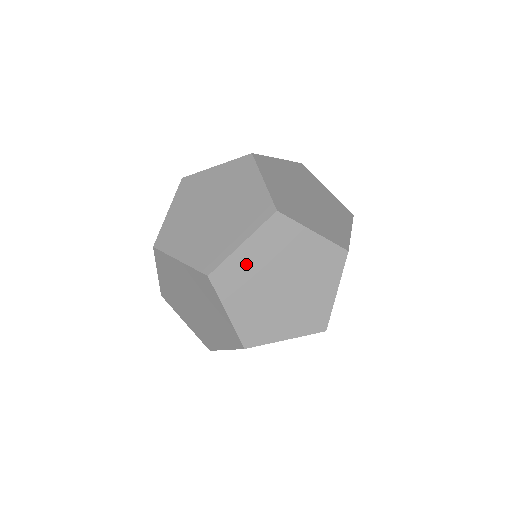
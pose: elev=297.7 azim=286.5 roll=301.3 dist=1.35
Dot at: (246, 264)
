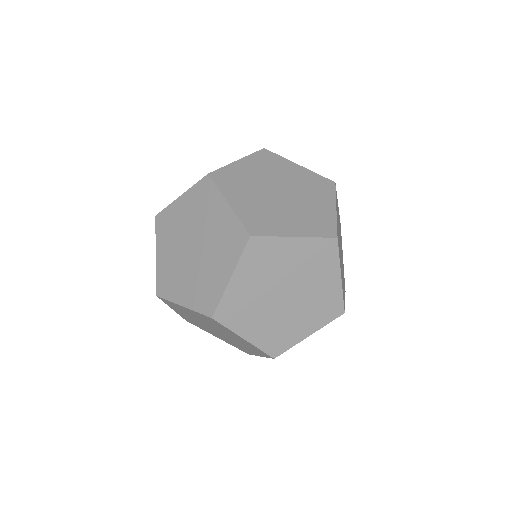
Dot at: (186, 311)
